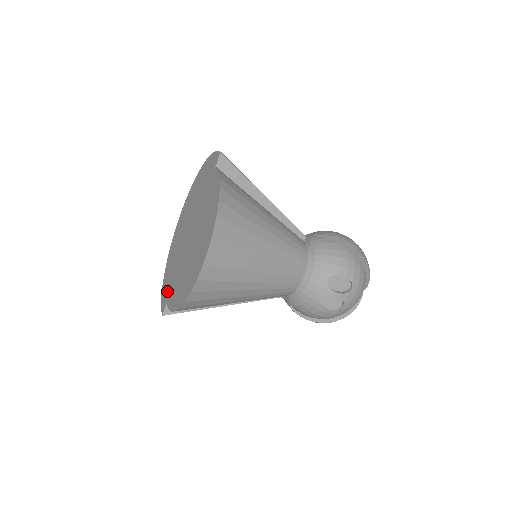
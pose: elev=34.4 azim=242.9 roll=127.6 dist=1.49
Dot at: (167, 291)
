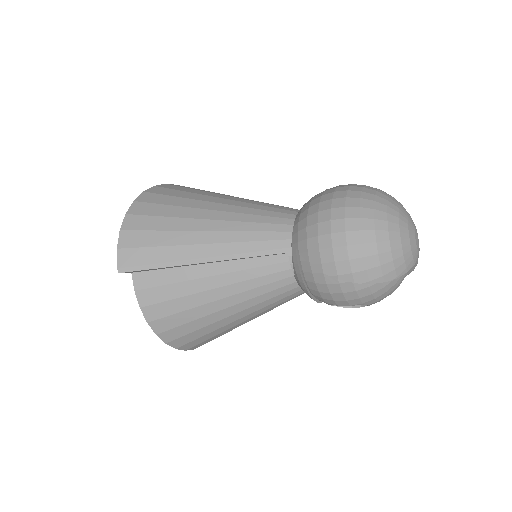
Dot at: occluded
